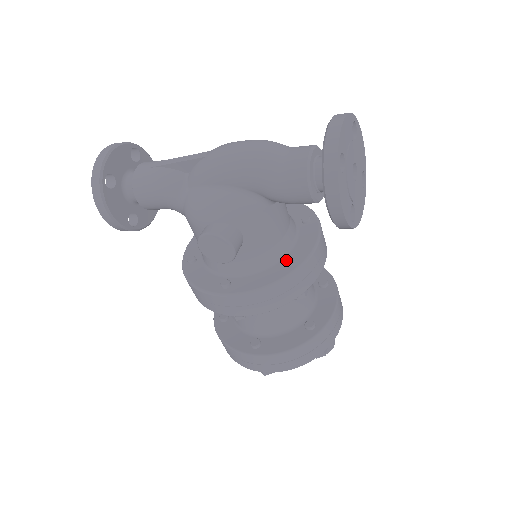
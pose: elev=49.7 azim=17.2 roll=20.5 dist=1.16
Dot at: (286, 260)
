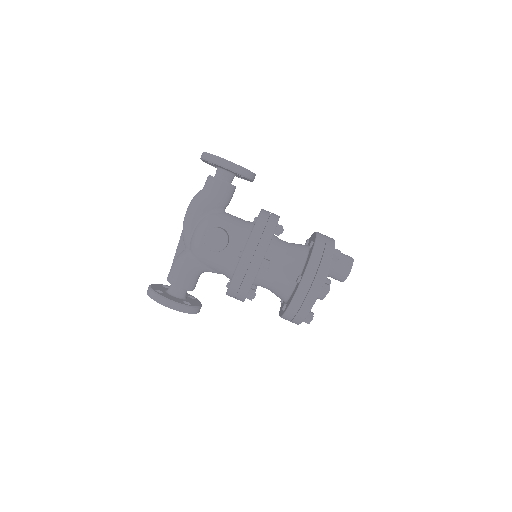
Dot at: (253, 221)
